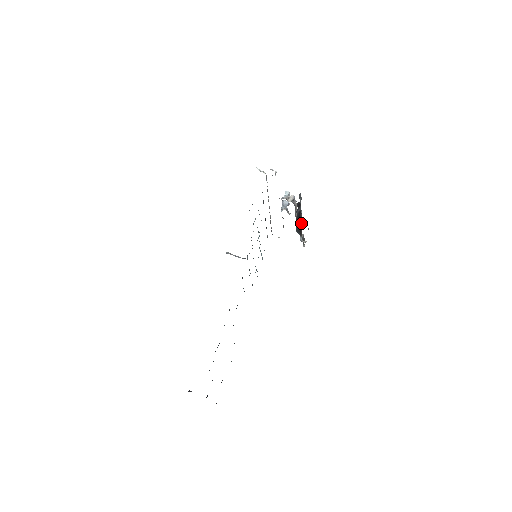
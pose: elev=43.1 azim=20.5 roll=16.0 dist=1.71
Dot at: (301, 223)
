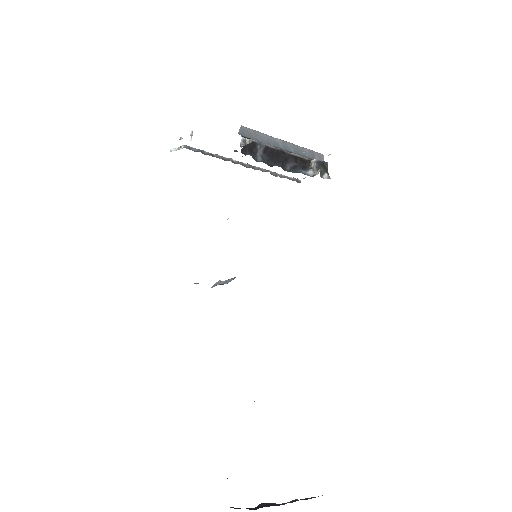
Dot at: (290, 154)
